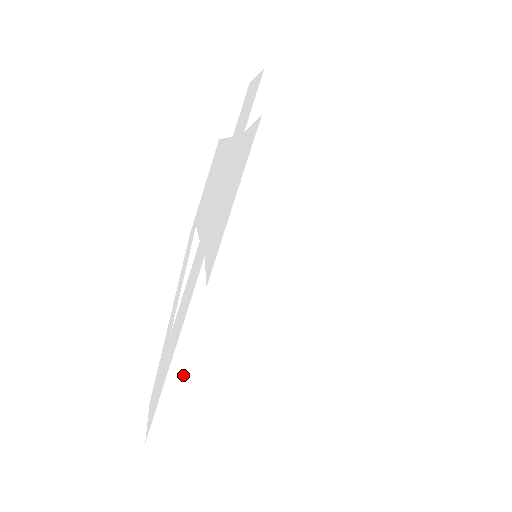
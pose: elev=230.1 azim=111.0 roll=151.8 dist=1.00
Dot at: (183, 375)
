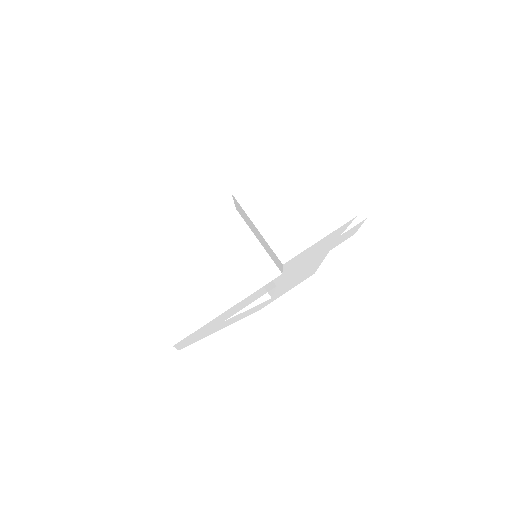
Dot at: (178, 254)
